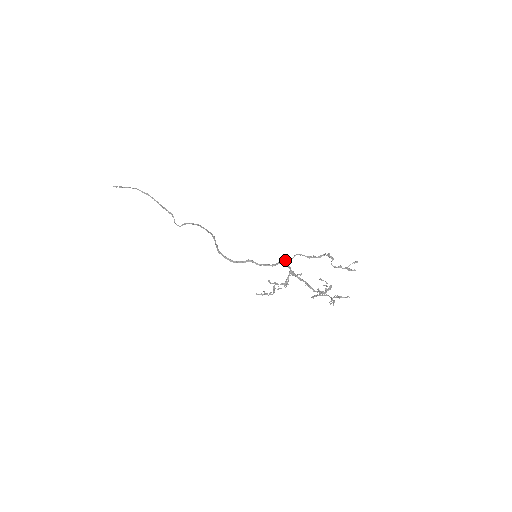
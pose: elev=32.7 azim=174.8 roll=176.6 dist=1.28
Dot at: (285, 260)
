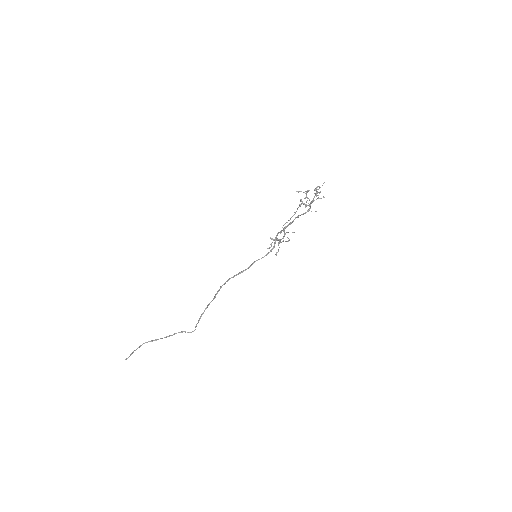
Dot at: (276, 236)
